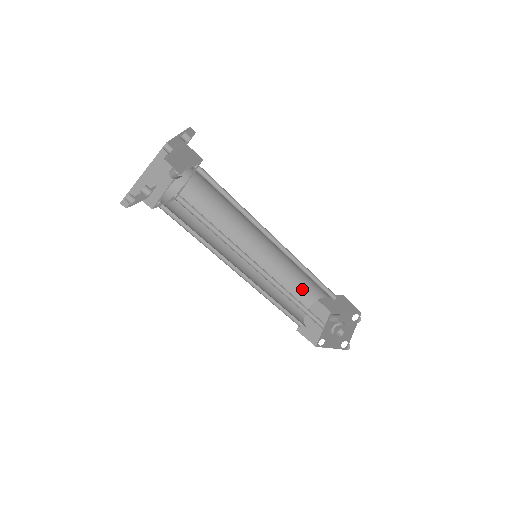
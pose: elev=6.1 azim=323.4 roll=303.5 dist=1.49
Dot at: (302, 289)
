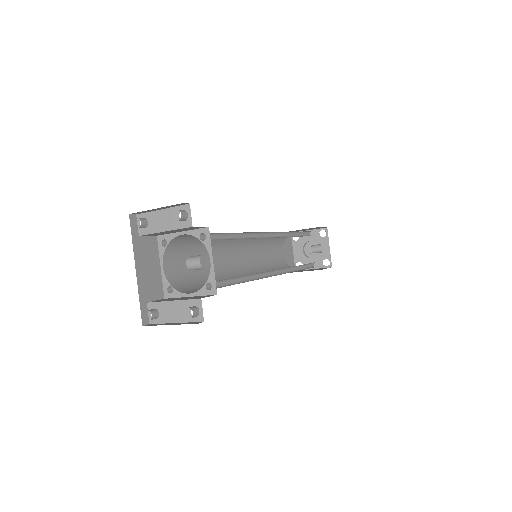
Dot at: (277, 239)
